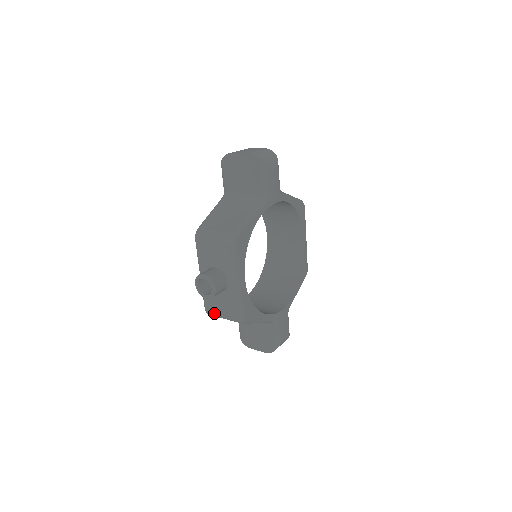
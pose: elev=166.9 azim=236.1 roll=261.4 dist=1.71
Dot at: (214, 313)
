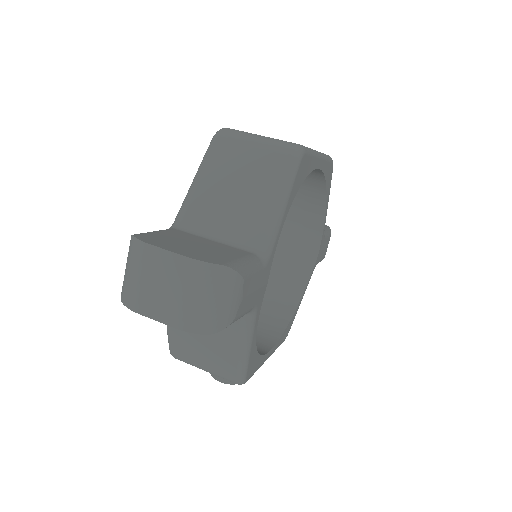
Dot at: occluded
